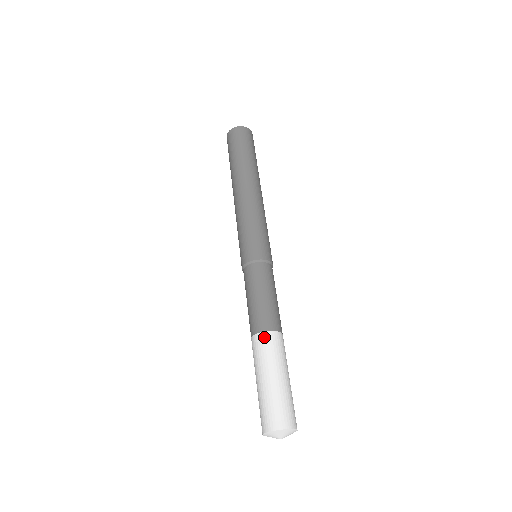
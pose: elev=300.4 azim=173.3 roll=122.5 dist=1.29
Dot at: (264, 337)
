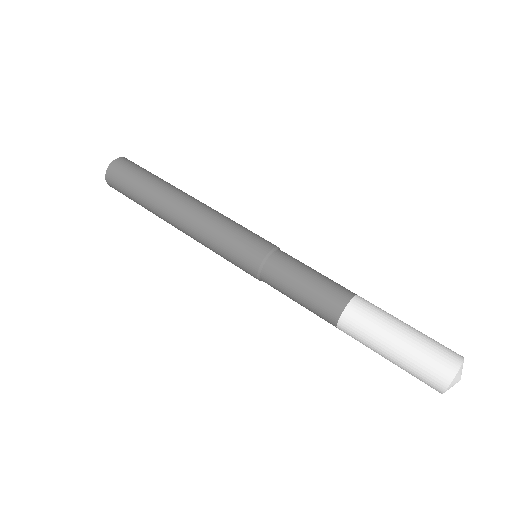
Dot at: (354, 308)
